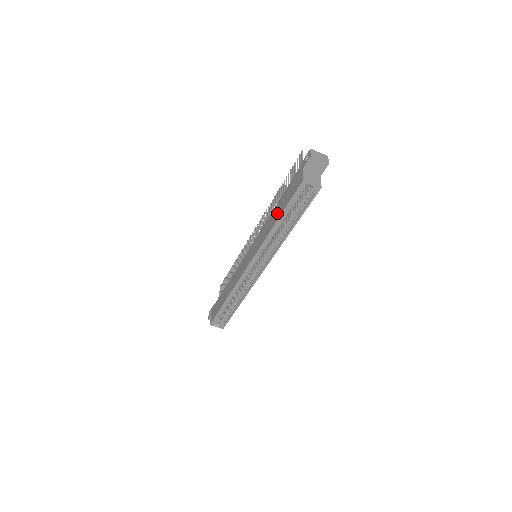
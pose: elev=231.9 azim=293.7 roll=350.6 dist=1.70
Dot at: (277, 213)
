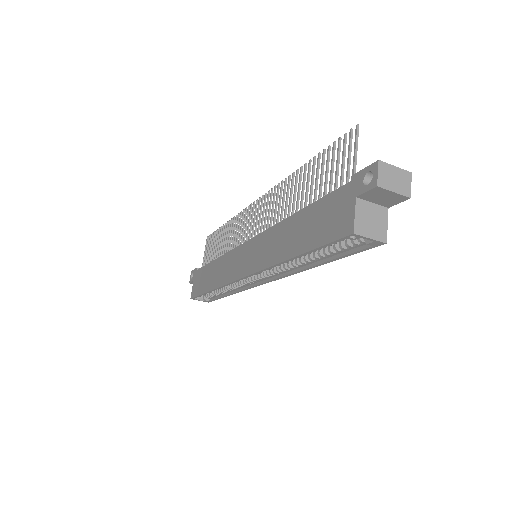
Dot at: (295, 239)
